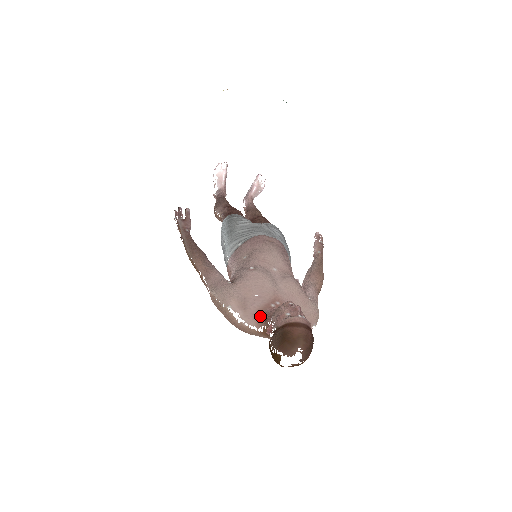
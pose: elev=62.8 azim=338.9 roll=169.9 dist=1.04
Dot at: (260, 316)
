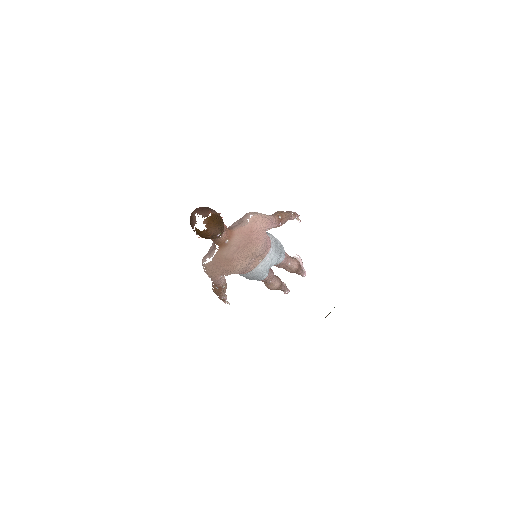
Dot at: (215, 245)
